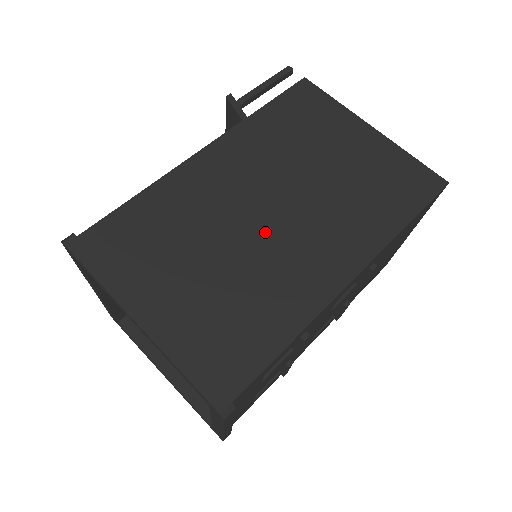
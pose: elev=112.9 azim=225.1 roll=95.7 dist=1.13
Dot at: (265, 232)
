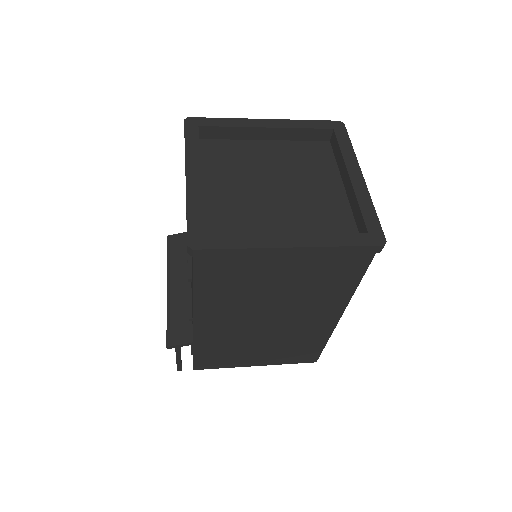
Dot at: occluded
